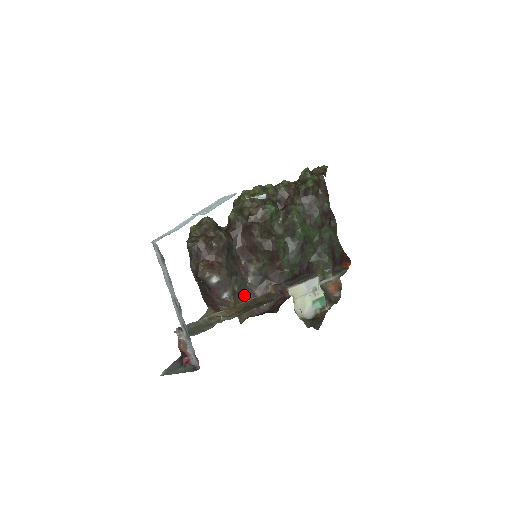
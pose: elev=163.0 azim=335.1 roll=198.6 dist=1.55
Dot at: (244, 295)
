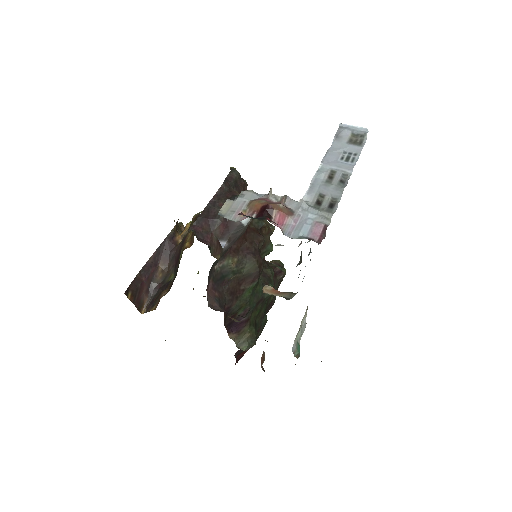
Dot at: (210, 269)
